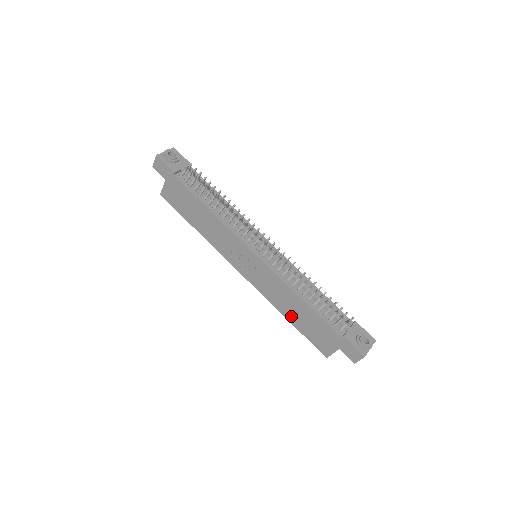
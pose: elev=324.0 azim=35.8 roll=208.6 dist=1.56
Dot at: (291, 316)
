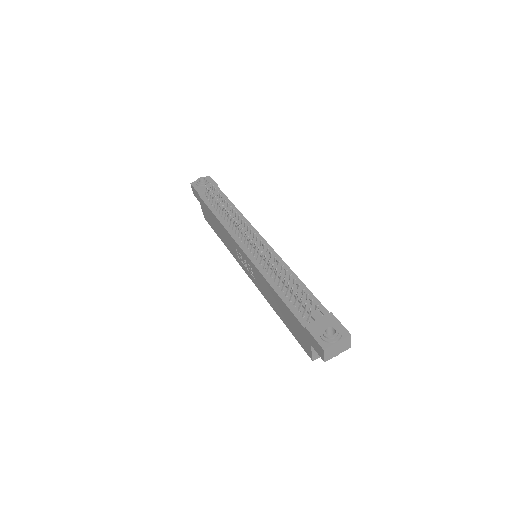
Dot at: (280, 313)
